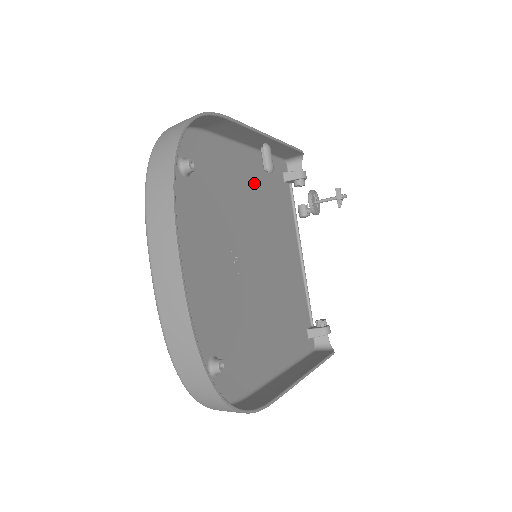
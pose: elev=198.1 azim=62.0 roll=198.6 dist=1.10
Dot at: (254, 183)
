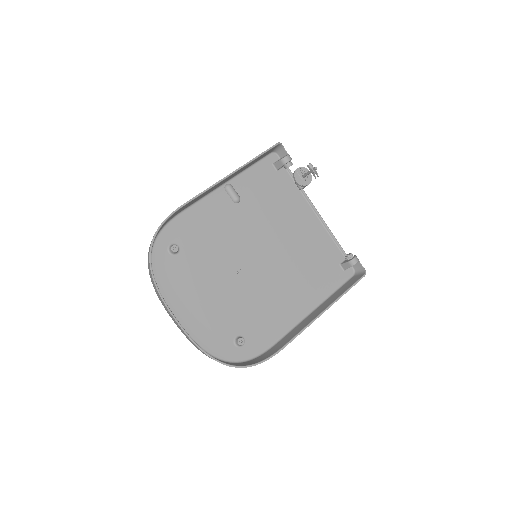
Dot at: (240, 203)
